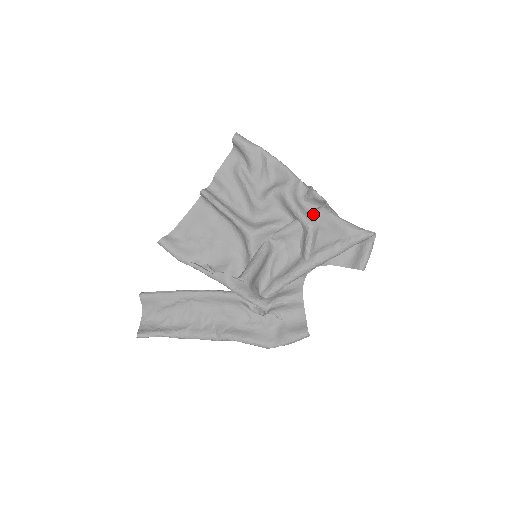
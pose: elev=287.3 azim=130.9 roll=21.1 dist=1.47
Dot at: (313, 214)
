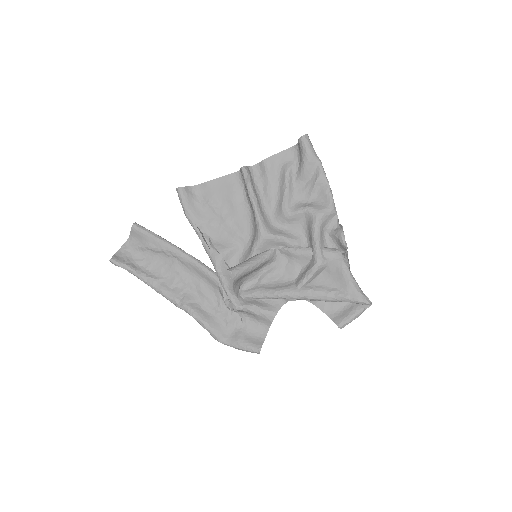
Dot at: (329, 252)
